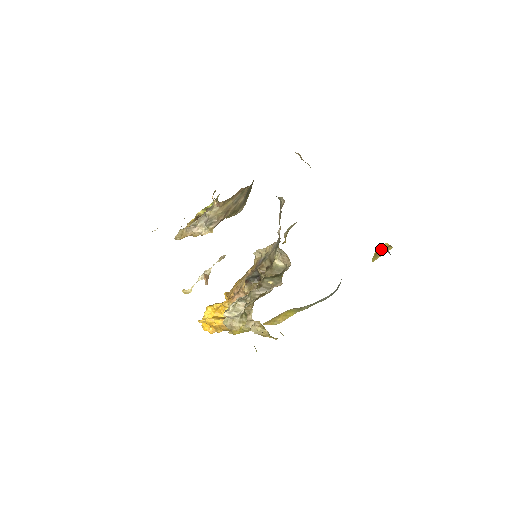
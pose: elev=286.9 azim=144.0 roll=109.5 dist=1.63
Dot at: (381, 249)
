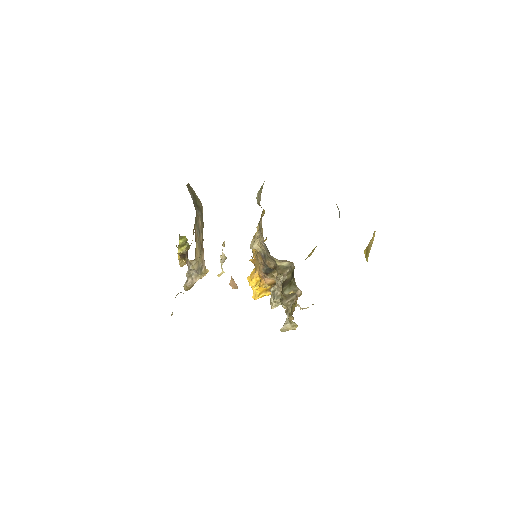
Dot at: (368, 245)
